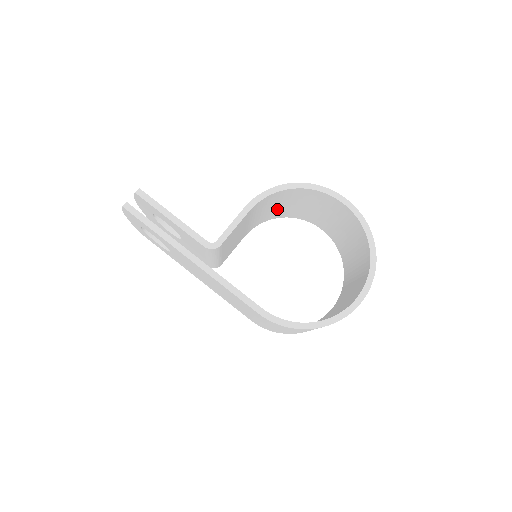
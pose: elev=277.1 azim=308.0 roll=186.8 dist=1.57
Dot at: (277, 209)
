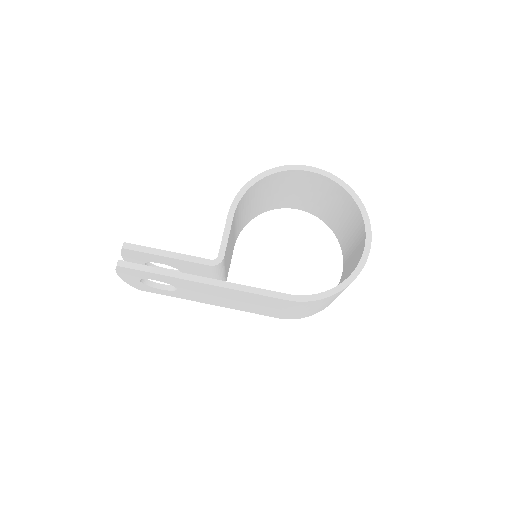
Dot at: (252, 208)
